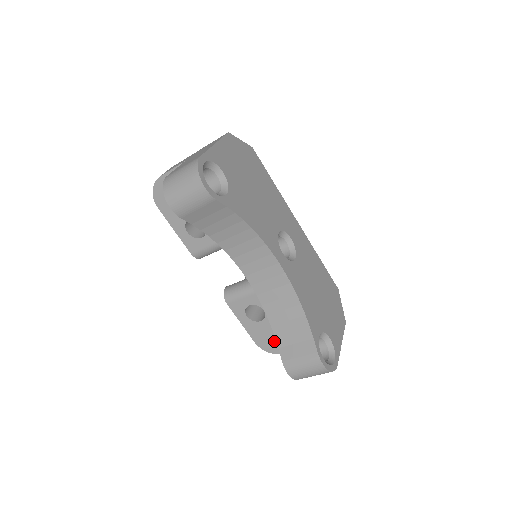
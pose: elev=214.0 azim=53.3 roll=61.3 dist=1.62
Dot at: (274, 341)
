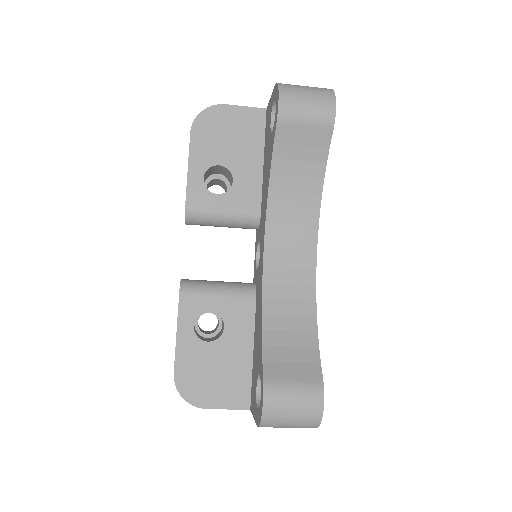
Dot at: (205, 381)
